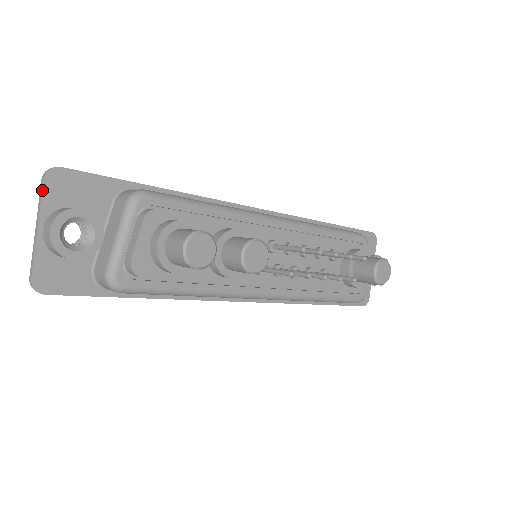
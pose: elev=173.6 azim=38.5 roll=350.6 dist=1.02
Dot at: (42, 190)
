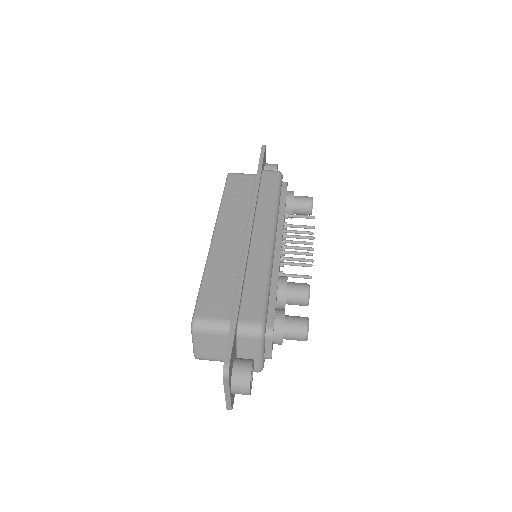
Dot at: (229, 383)
